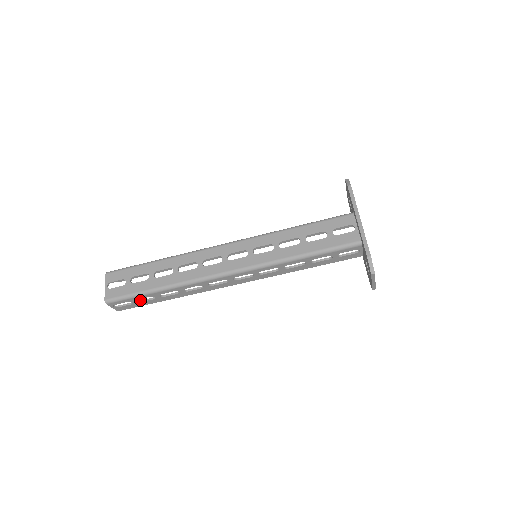
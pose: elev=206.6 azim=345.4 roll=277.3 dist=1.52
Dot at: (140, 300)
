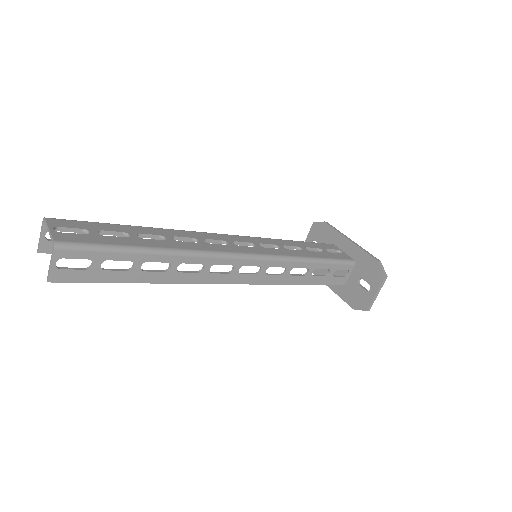
Dot at: (103, 268)
